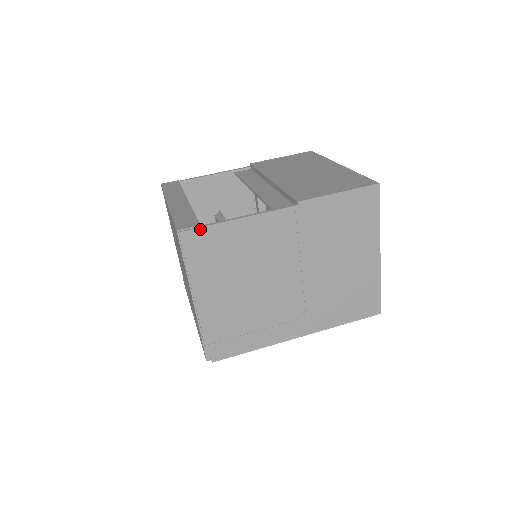
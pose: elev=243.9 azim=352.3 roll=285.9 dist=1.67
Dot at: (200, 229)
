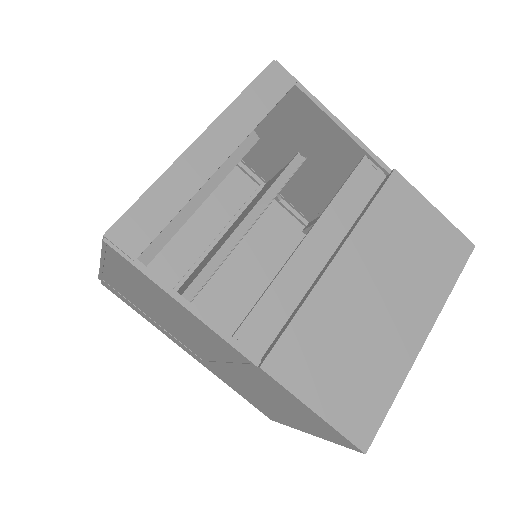
Dot at: (130, 263)
